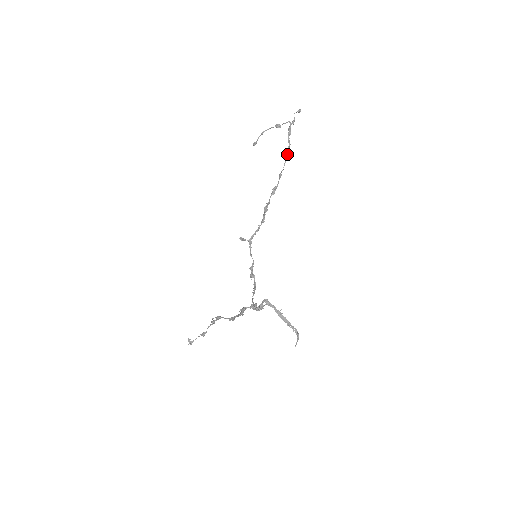
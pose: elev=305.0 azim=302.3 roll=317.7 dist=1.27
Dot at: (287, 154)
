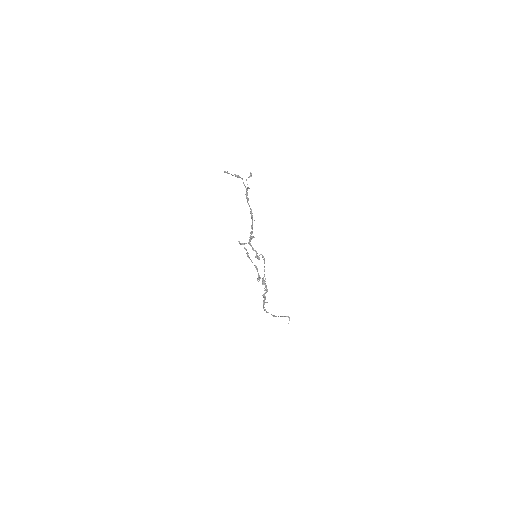
Dot at: (251, 216)
